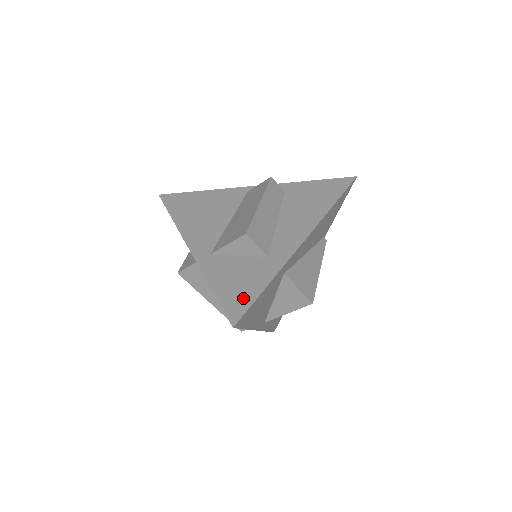
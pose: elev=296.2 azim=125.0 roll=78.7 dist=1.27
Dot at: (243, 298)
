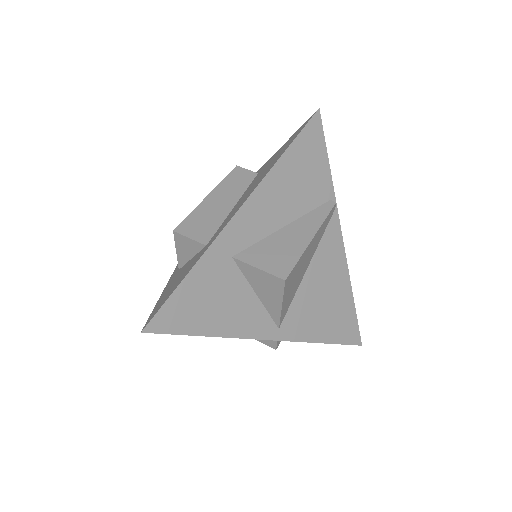
Dot at: (165, 298)
